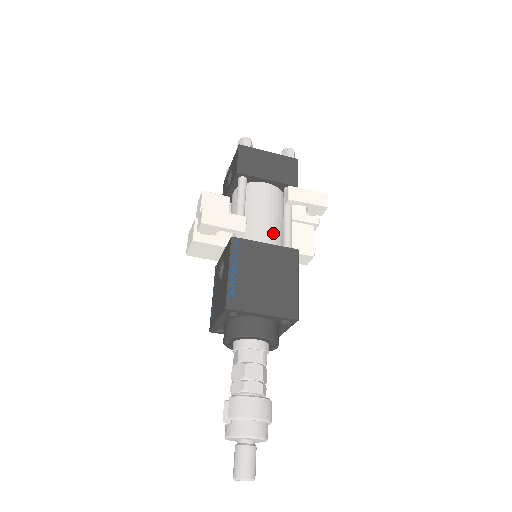
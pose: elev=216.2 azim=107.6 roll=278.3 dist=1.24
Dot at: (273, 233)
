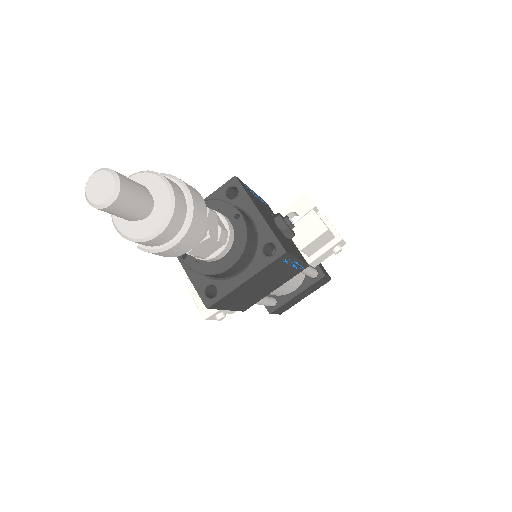
Dot at: occluded
